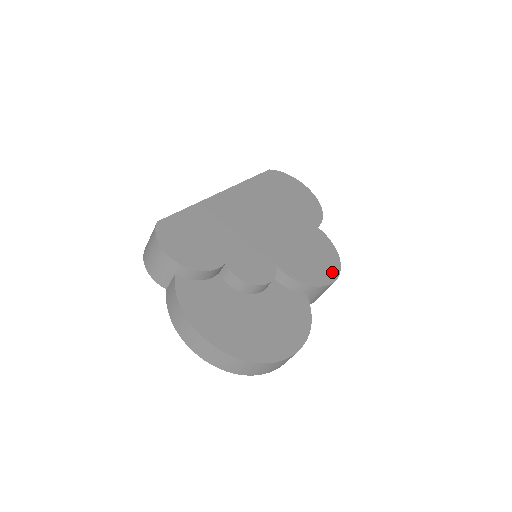
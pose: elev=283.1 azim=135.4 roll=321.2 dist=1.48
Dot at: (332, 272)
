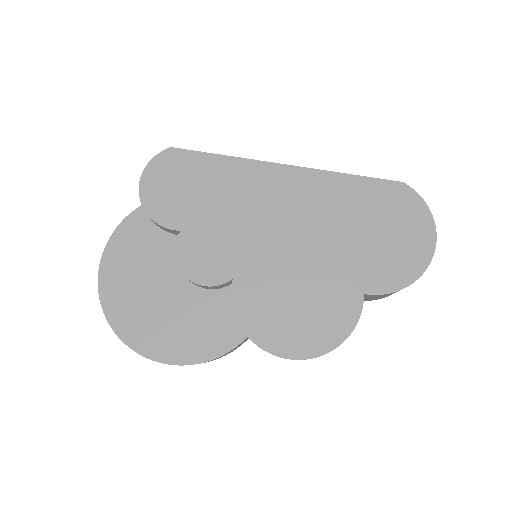
Dot at: (297, 348)
